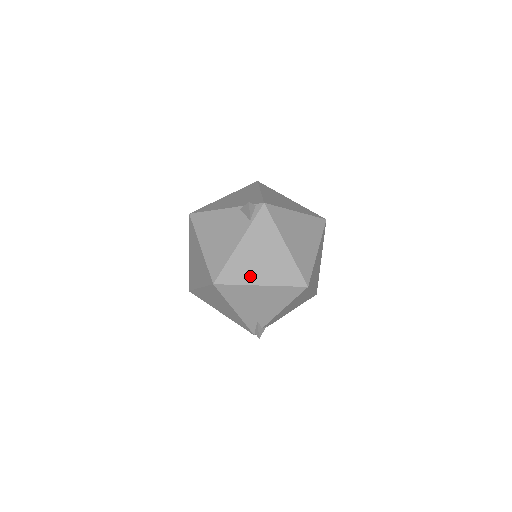
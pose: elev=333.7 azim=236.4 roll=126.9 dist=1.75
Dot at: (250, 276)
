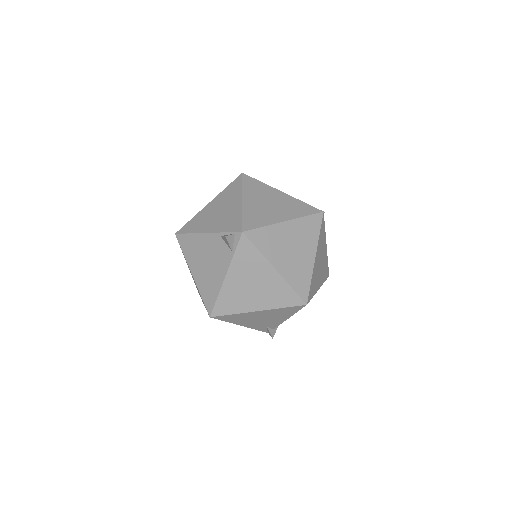
Dot at: (245, 304)
